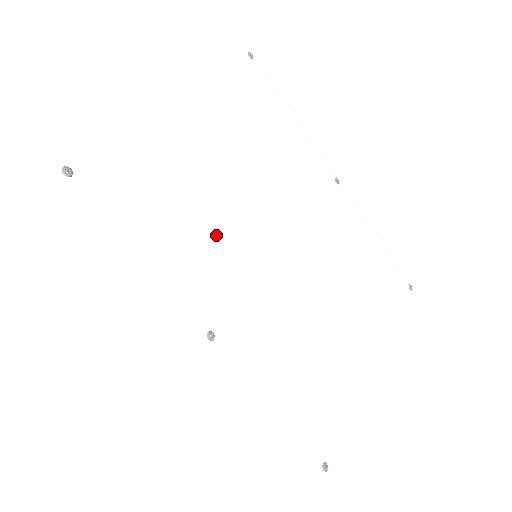
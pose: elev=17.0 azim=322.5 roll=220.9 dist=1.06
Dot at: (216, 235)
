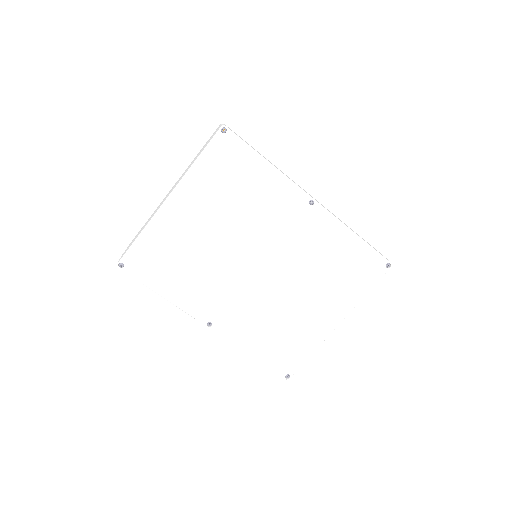
Dot at: (207, 273)
